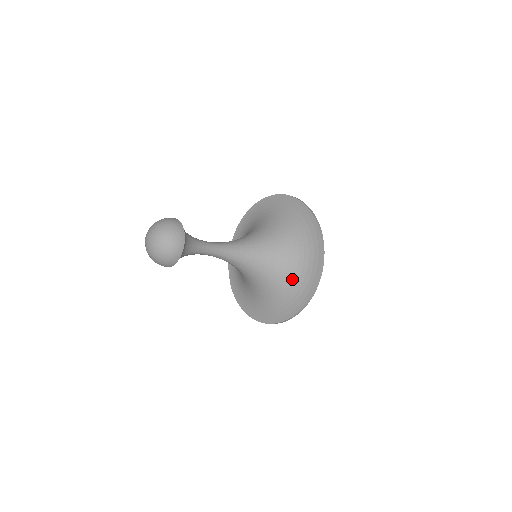
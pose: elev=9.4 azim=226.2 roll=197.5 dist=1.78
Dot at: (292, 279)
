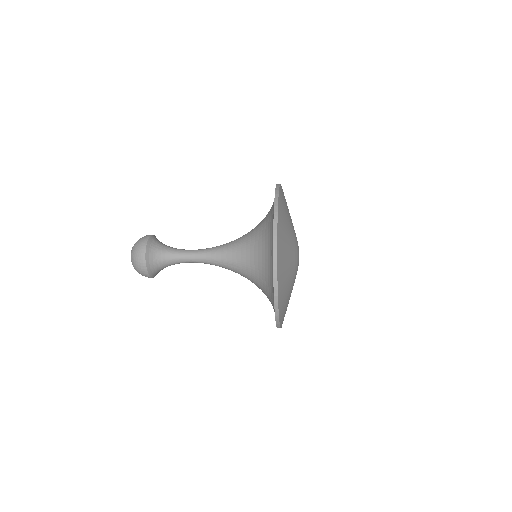
Dot at: (267, 257)
